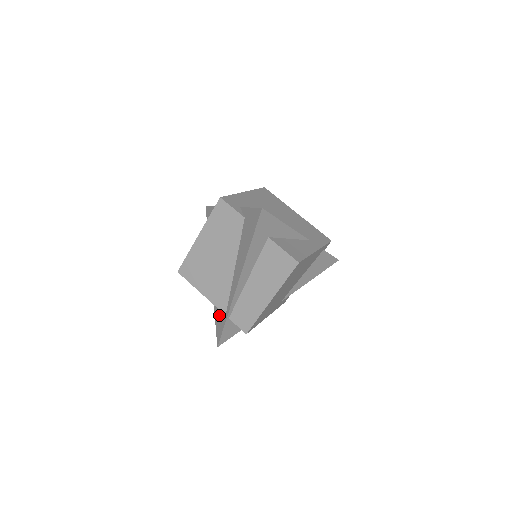
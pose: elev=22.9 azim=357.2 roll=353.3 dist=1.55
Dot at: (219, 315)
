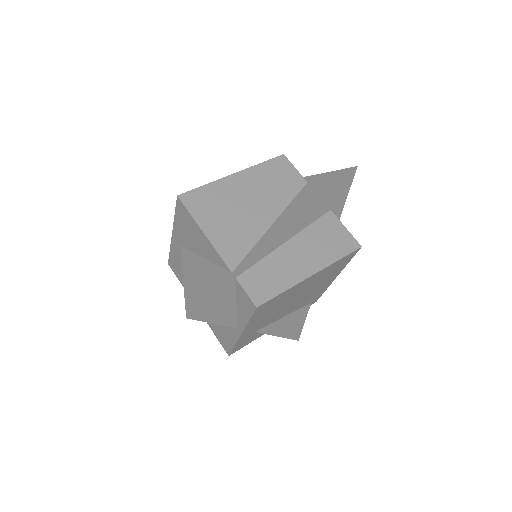
Dot at: (205, 279)
